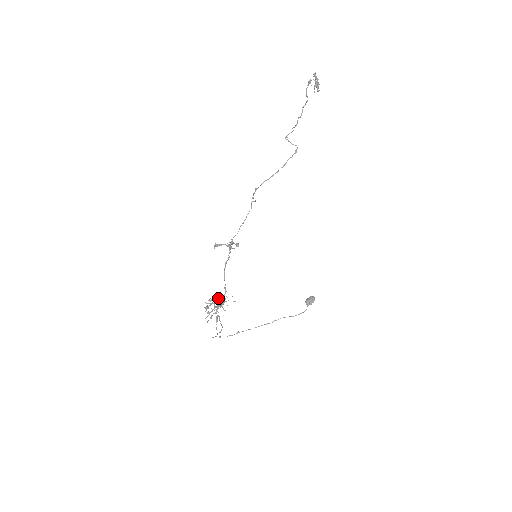
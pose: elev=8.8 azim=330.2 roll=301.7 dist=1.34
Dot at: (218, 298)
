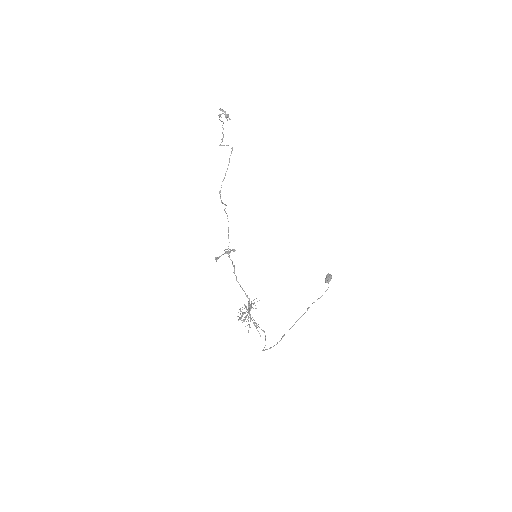
Dot at: (245, 306)
